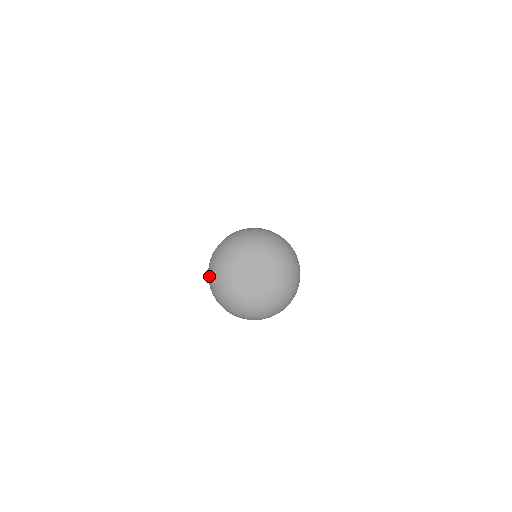
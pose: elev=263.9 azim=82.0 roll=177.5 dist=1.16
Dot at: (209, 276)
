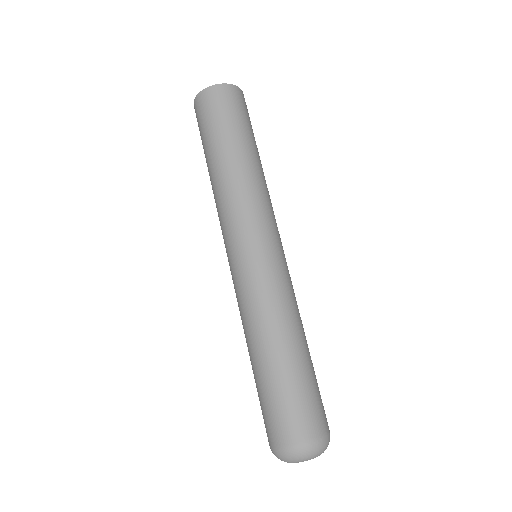
Dot at: occluded
